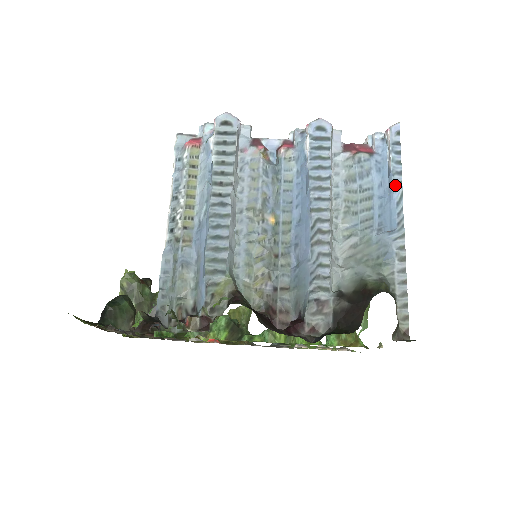
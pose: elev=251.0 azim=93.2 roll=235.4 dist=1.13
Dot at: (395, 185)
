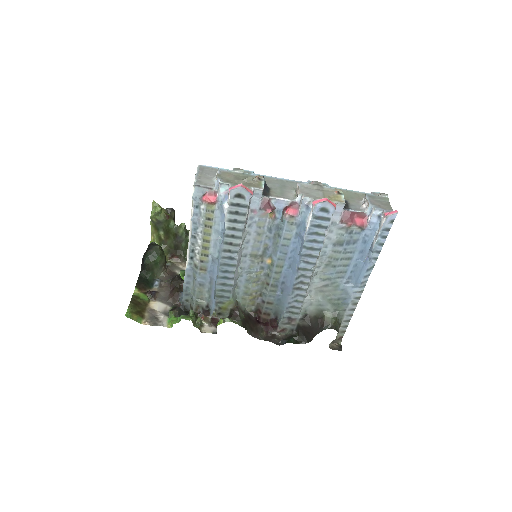
Dot at: (371, 260)
